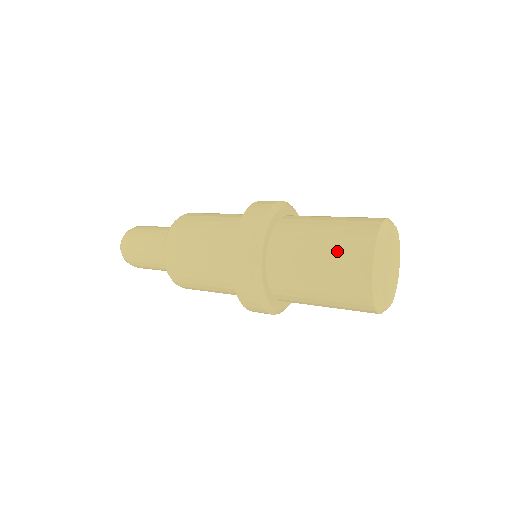
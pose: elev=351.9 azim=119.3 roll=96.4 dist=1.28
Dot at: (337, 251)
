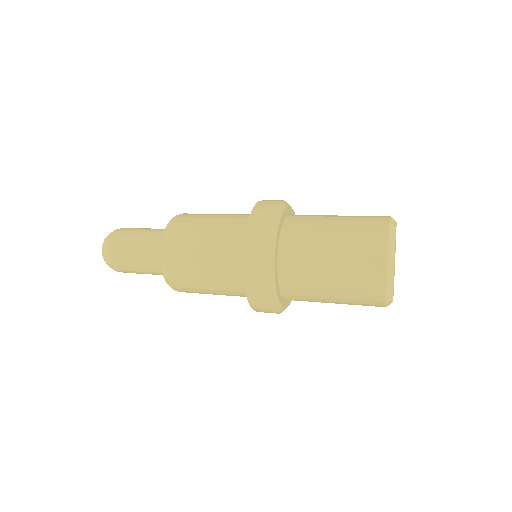
Dot at: (352, 241)
